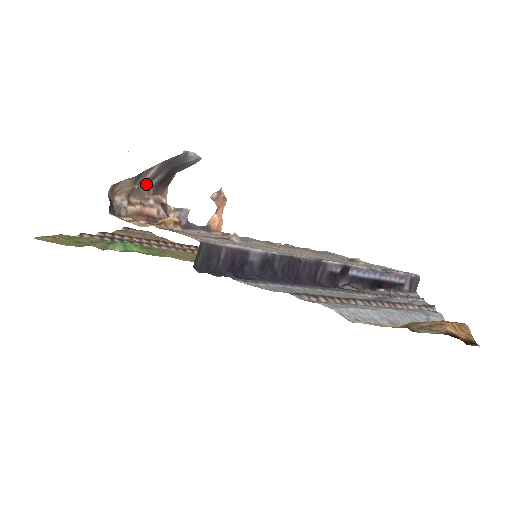
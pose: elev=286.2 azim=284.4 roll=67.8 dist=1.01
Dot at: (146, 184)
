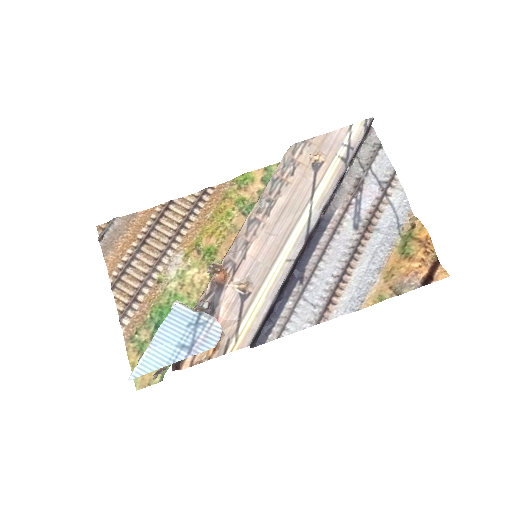
Dot at: occluded
